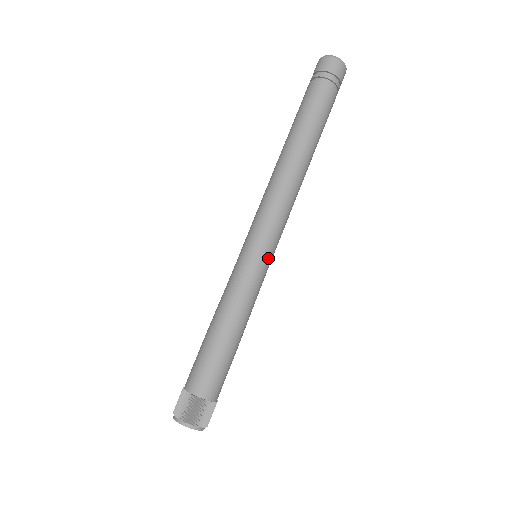
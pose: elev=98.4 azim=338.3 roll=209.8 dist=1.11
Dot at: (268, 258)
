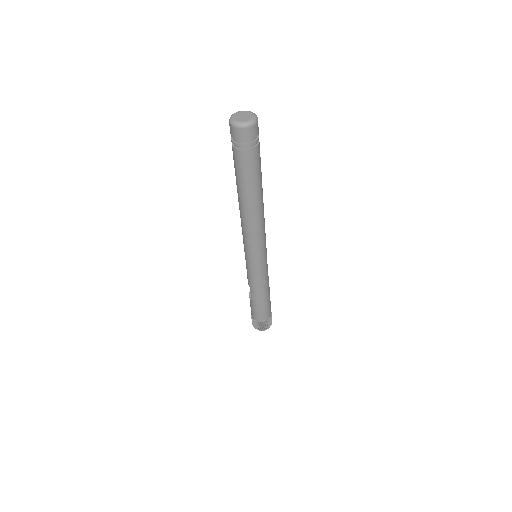
Dot at: occluded
